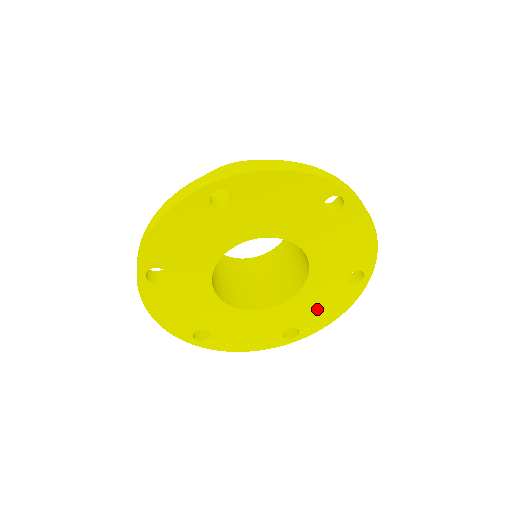
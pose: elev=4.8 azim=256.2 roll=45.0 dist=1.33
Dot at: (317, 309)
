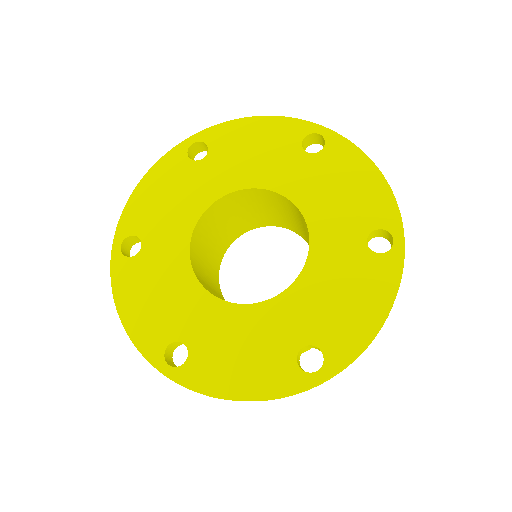
Dot at: (340, 304)
